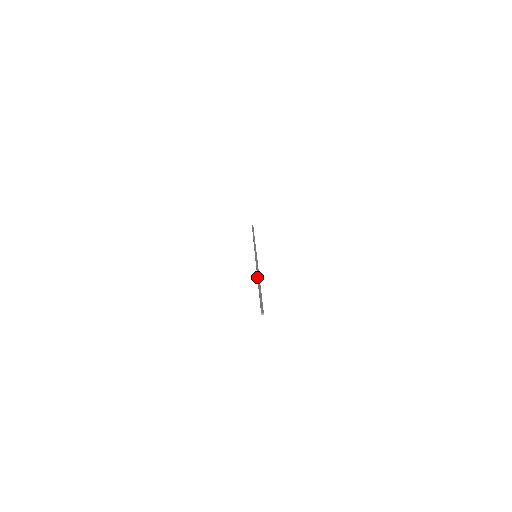
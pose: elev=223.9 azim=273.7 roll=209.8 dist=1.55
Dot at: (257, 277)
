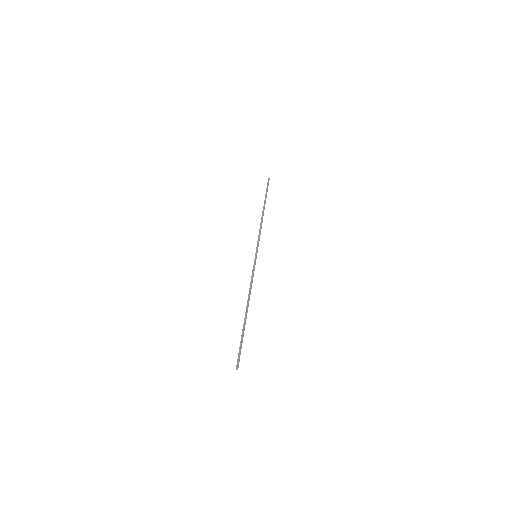
Dot at: (247, 303)
